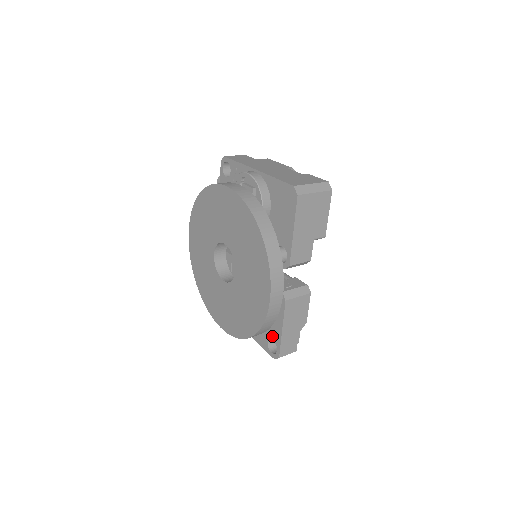
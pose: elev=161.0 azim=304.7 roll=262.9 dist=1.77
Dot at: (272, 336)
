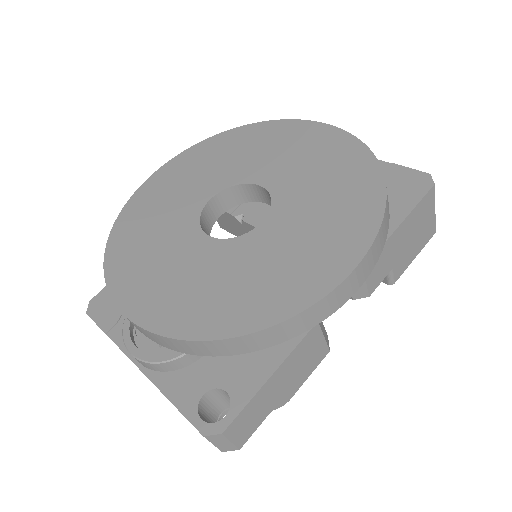
Dot at: (229, 383)
